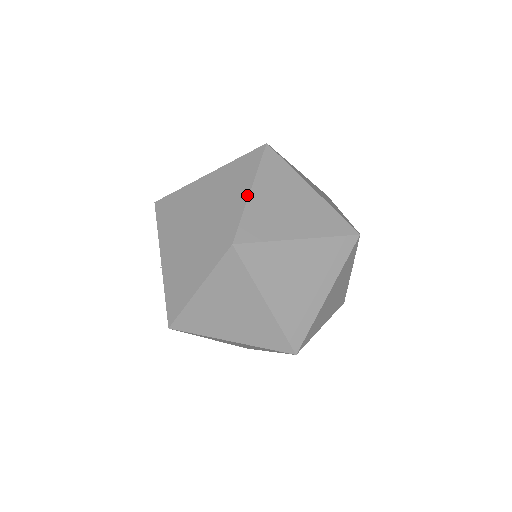
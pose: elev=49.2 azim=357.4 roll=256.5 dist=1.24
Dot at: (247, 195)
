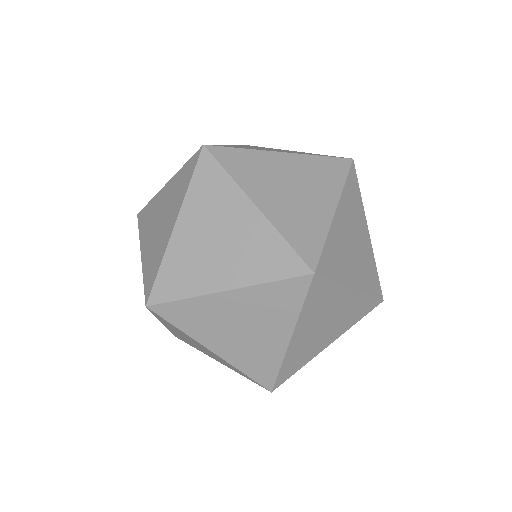
Dot at: occluded
